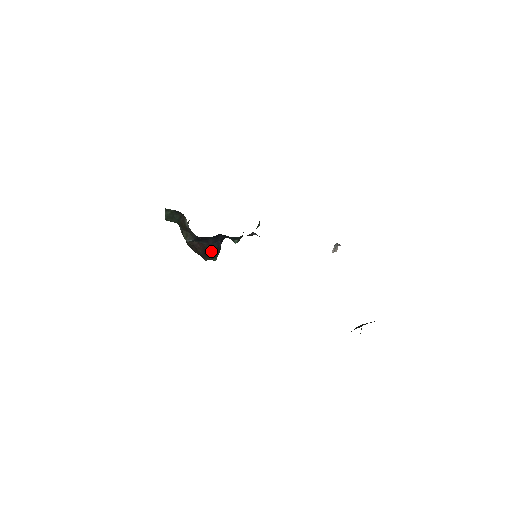
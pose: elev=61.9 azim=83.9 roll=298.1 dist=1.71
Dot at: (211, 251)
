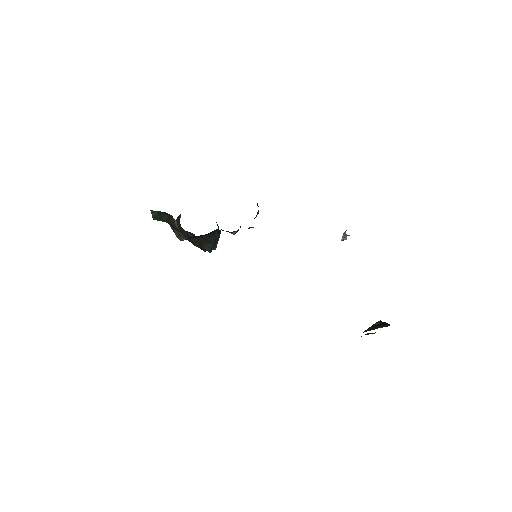
Dot at: (208, 245)
